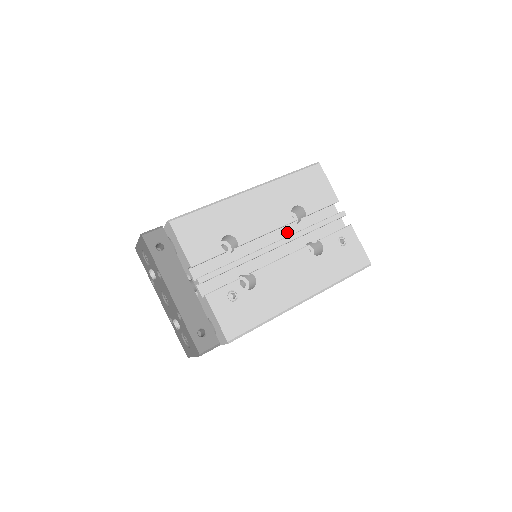
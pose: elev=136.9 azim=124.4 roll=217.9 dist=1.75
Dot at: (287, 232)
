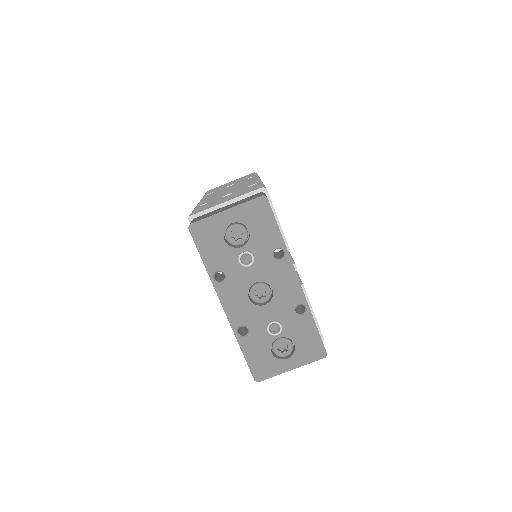
Dot at: occluded
